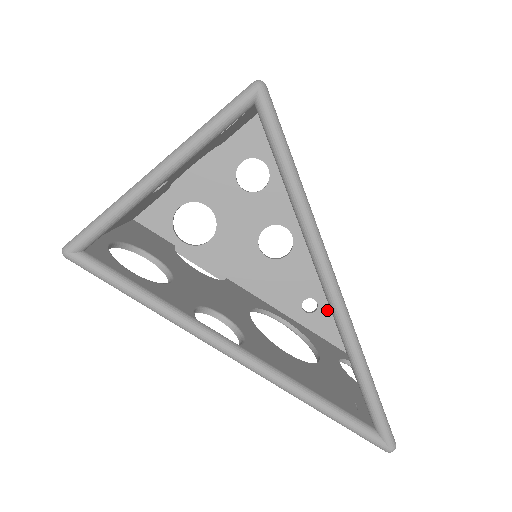
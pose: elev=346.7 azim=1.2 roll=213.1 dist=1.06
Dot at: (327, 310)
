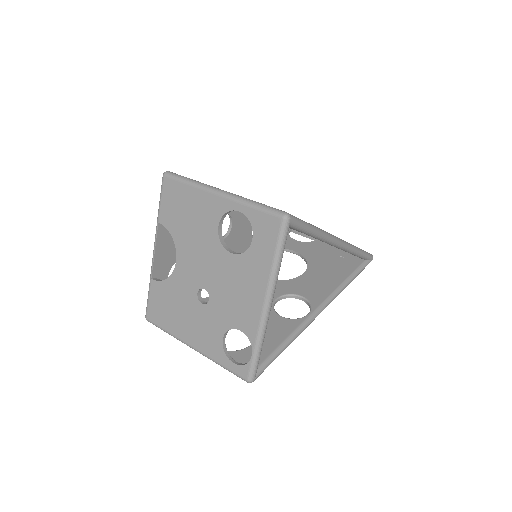
Dot at: occluded
